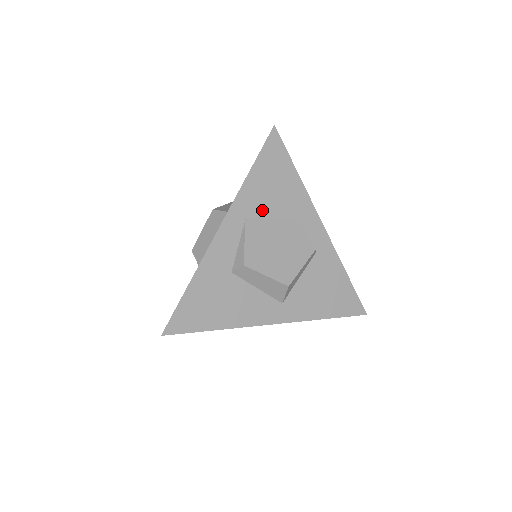
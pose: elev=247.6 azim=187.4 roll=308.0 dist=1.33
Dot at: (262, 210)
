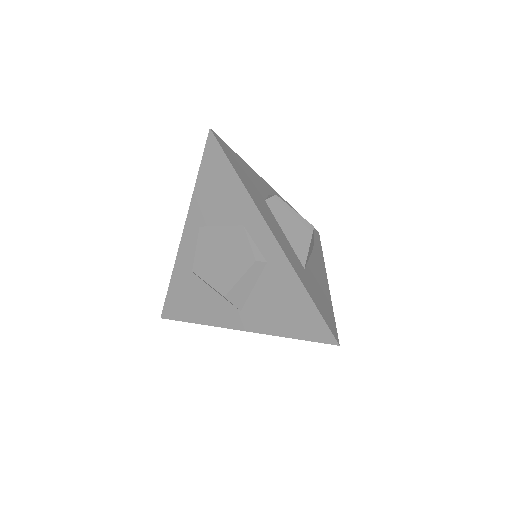
Dot at: (211, 217)
